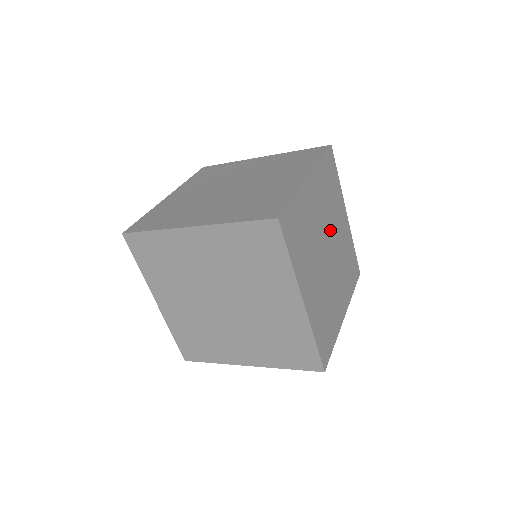
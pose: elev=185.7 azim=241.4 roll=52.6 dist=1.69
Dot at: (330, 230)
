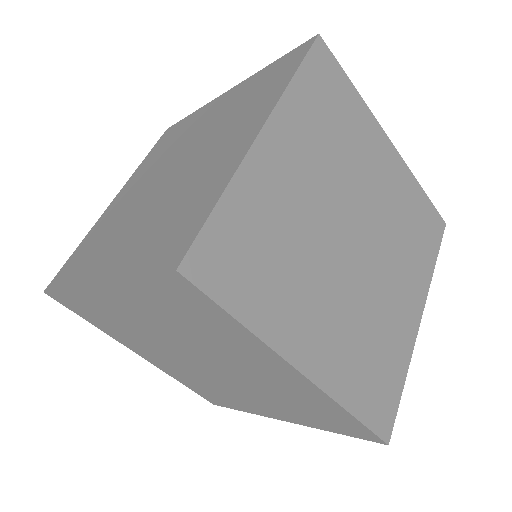
Dot at: (350, 197)
